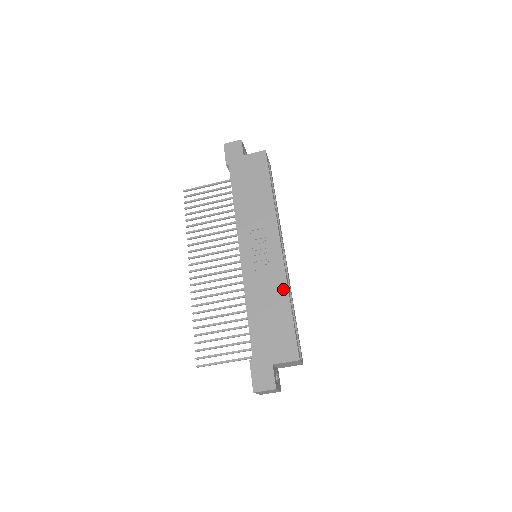
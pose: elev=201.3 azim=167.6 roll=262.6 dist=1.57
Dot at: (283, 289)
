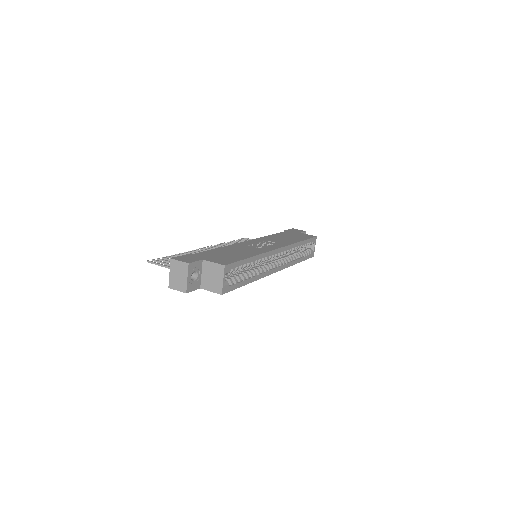
Dot at: (256, 253)
